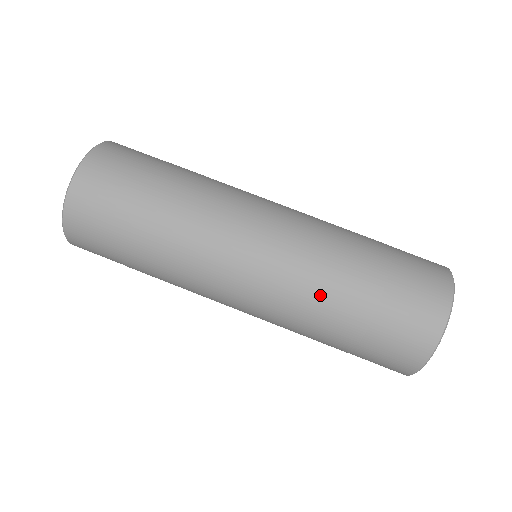
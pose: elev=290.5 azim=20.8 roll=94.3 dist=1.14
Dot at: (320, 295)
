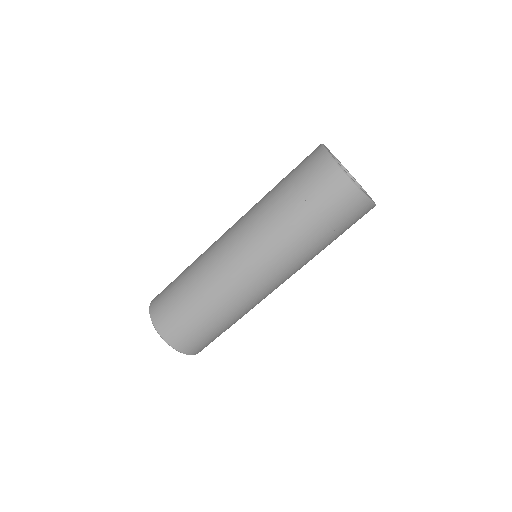
Dot at: (288, 238)
